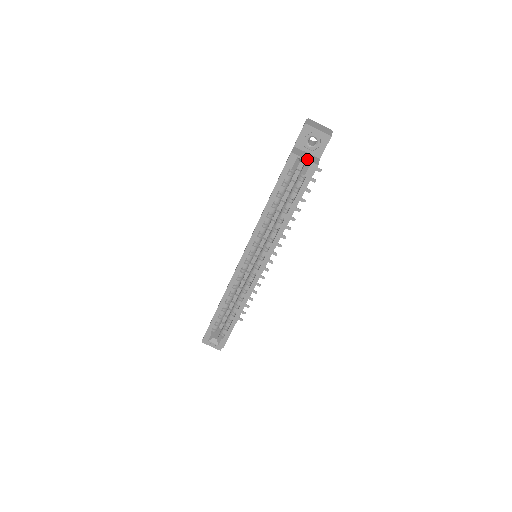
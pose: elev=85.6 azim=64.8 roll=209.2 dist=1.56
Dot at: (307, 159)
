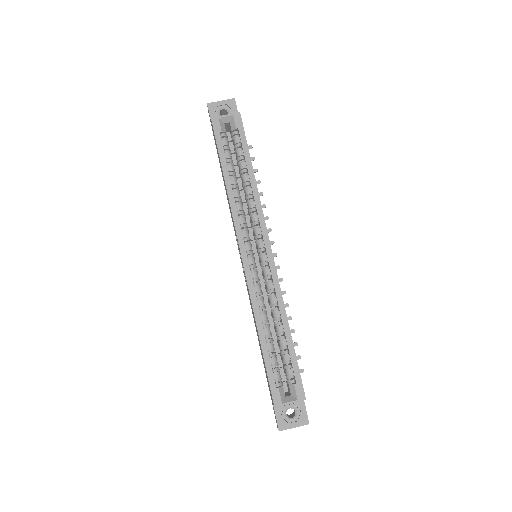
Dot at: (228, 115)
